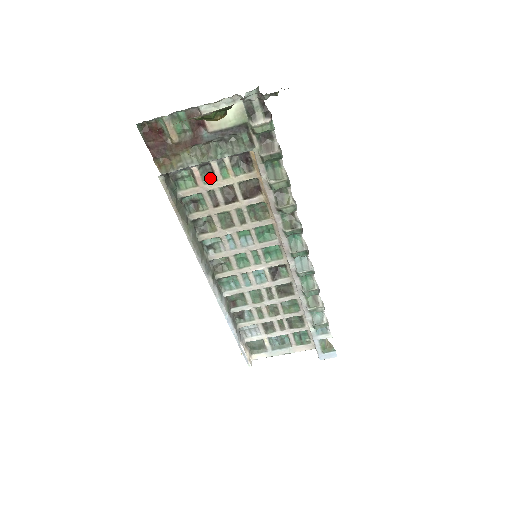
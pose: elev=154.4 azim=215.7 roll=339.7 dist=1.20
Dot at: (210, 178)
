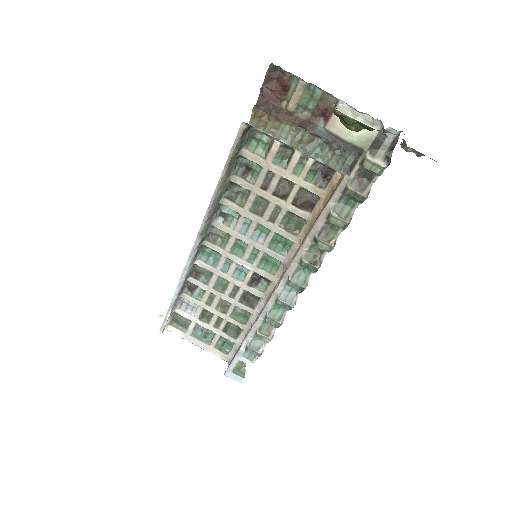
Dot at: (282, 162)
